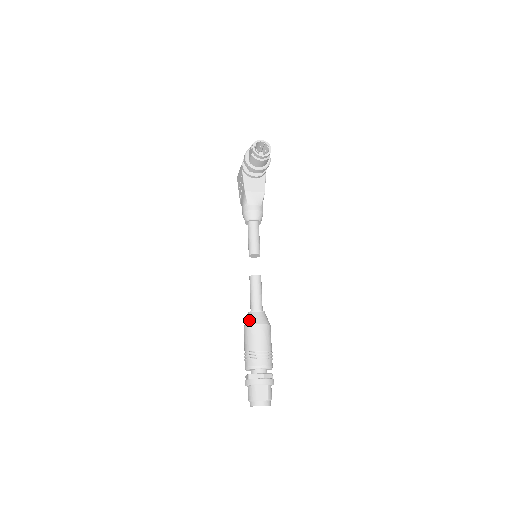
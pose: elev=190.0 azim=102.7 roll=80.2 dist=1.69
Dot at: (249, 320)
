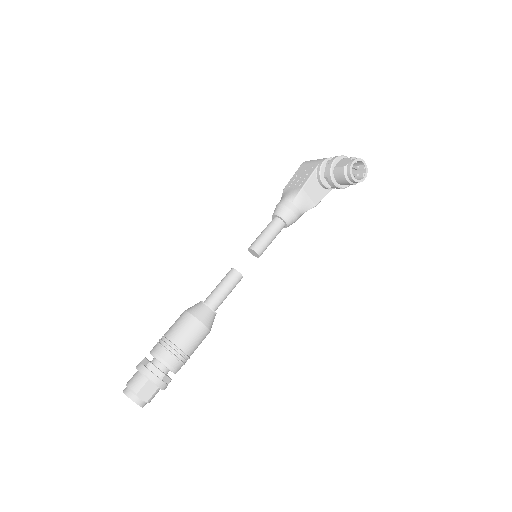
Dot at: (197, 311)
